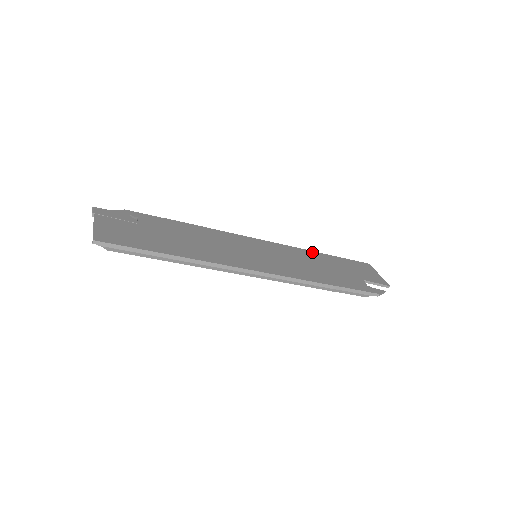
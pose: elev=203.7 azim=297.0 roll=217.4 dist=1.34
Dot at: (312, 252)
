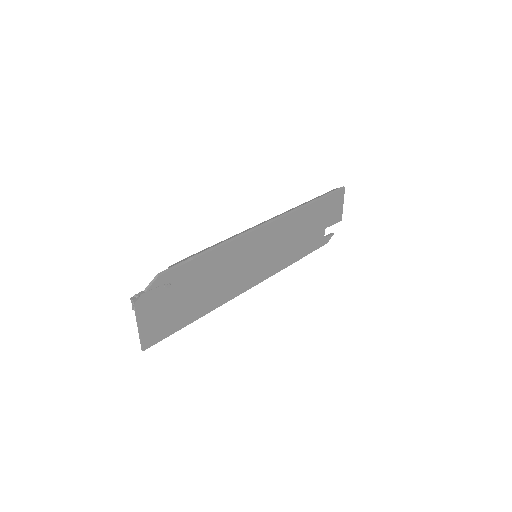
Dot at: (304, 209)
